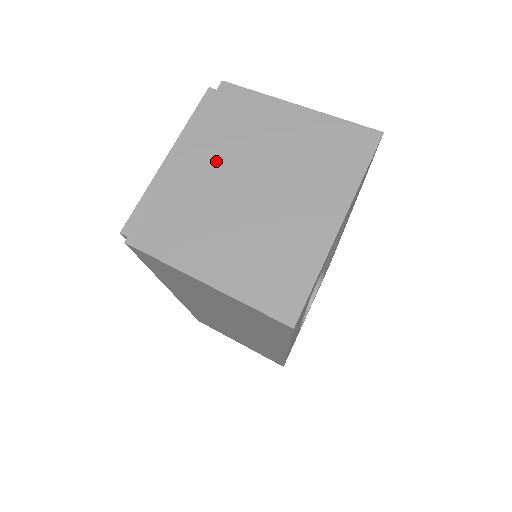
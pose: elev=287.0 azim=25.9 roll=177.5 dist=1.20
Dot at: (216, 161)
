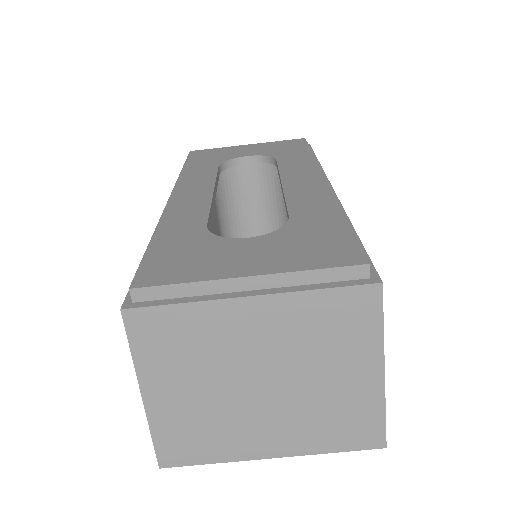
Dot at: (270, 337)
